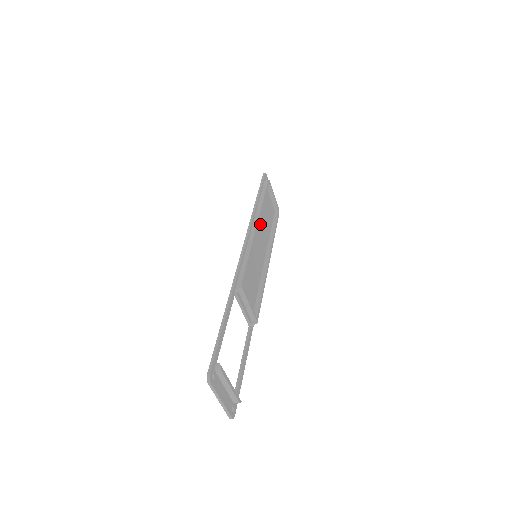
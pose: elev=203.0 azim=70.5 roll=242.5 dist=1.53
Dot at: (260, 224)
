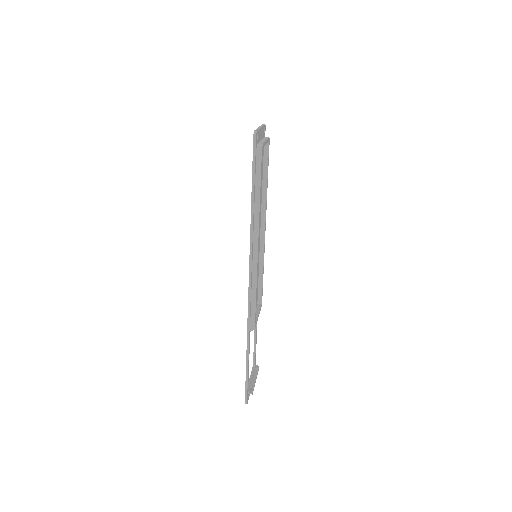
Dot at: occluded
